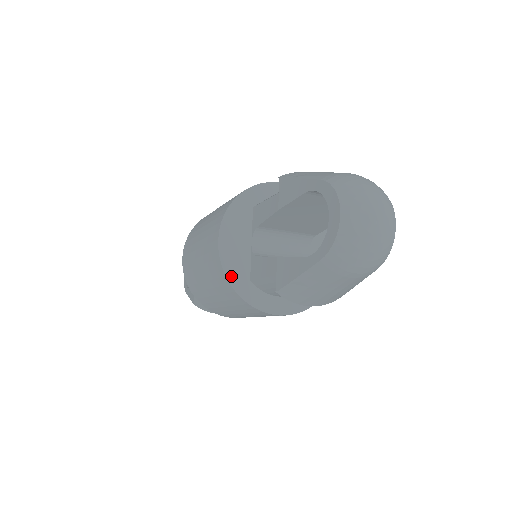
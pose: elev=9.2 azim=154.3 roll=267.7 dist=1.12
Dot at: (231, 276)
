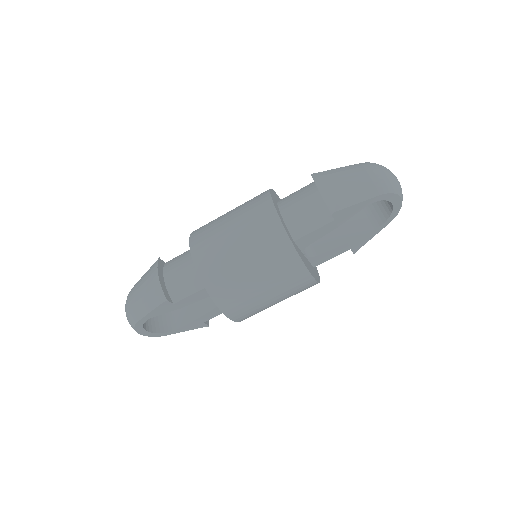
Dot at: (273, 192)
